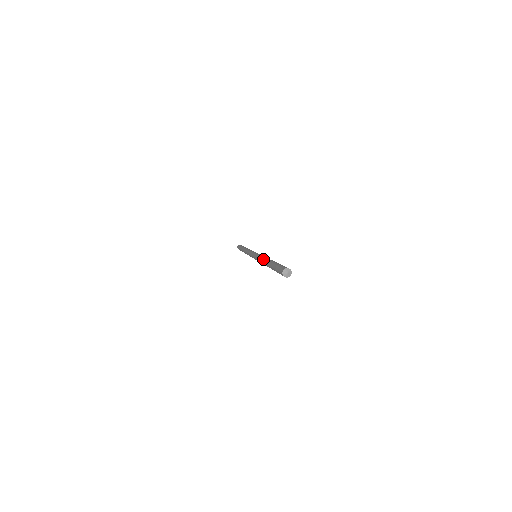
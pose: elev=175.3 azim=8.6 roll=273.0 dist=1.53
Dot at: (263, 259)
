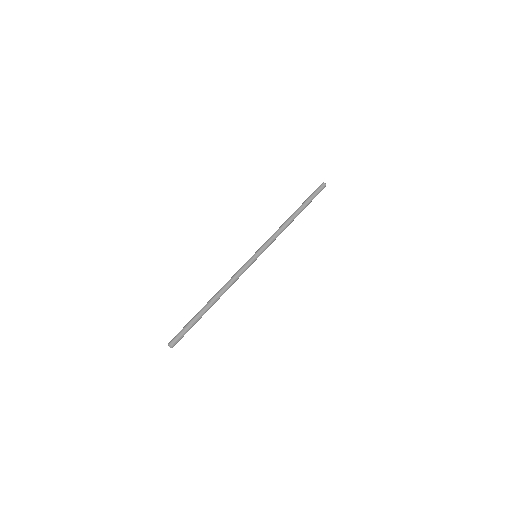
Dot at: (220, 290)
